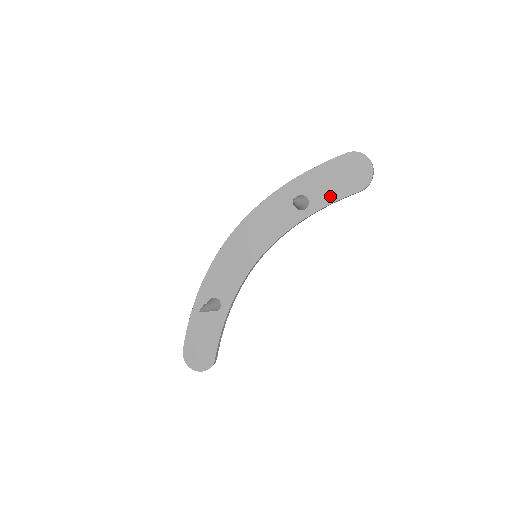
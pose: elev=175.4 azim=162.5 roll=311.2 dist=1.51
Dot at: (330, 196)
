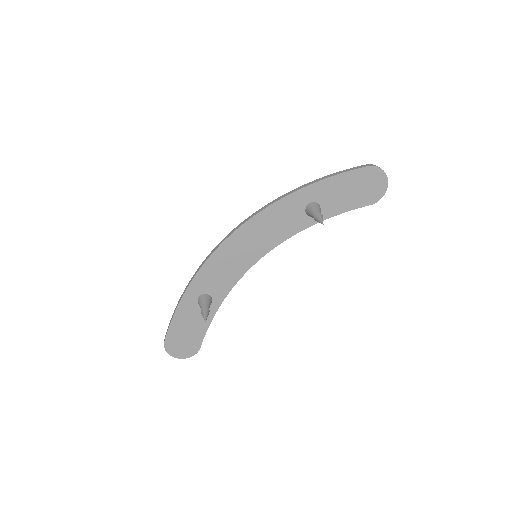
Dot at: (342, 206)
